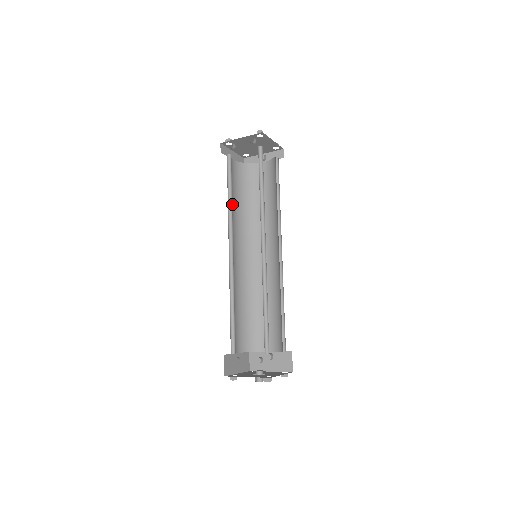
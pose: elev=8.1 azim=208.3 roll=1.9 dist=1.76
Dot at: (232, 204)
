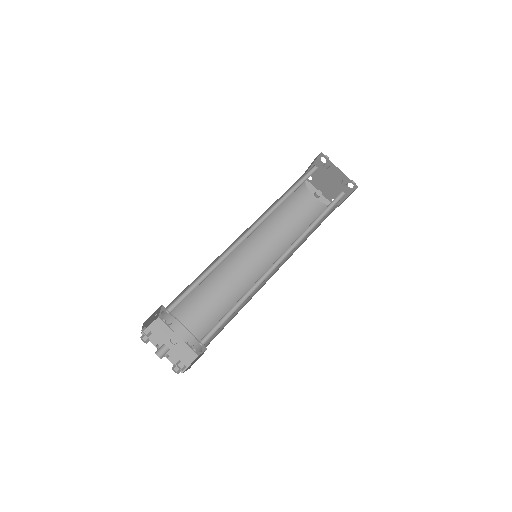
Dot at: occluded
